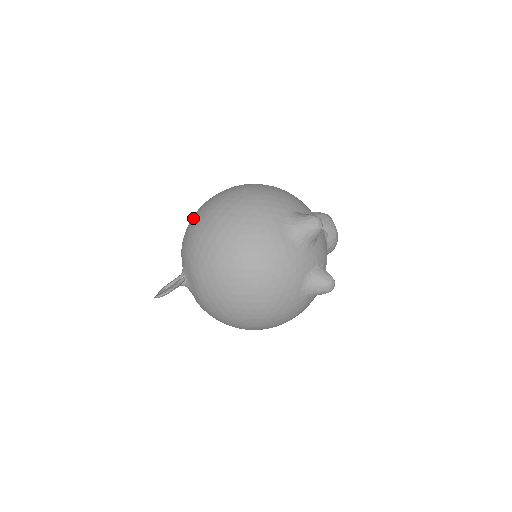
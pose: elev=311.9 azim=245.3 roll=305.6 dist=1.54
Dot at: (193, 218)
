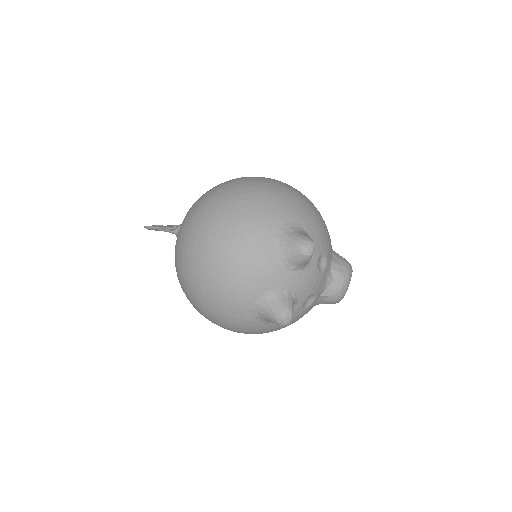
Dot at: occluded
